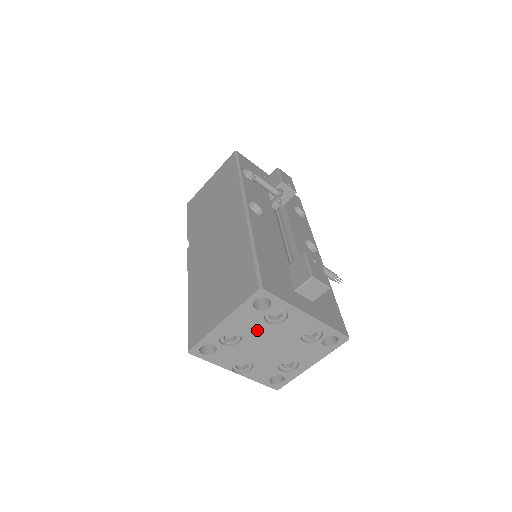
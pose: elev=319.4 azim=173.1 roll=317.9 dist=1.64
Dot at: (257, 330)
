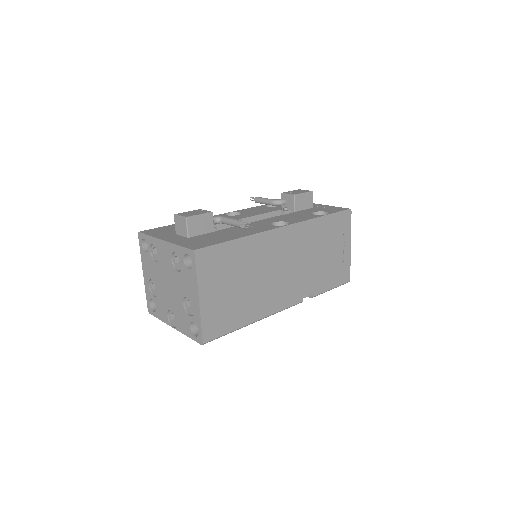
Dot at: (156, 272)
